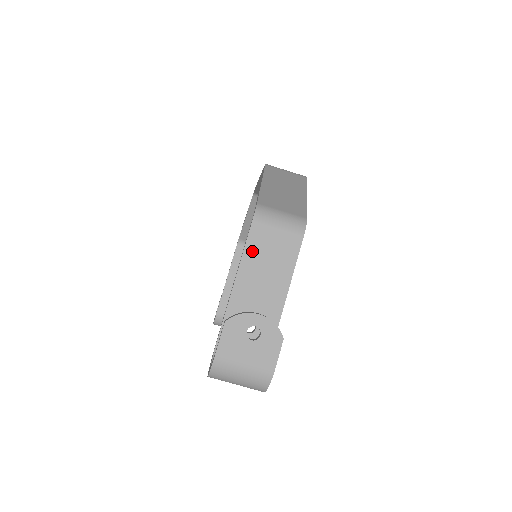
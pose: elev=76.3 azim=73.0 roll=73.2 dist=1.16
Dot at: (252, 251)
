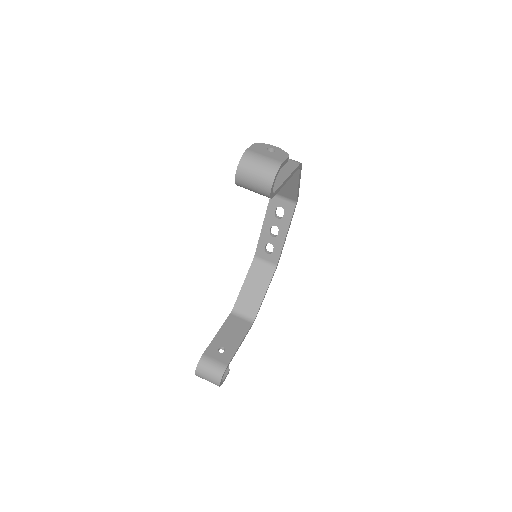
Dot at: occluded
